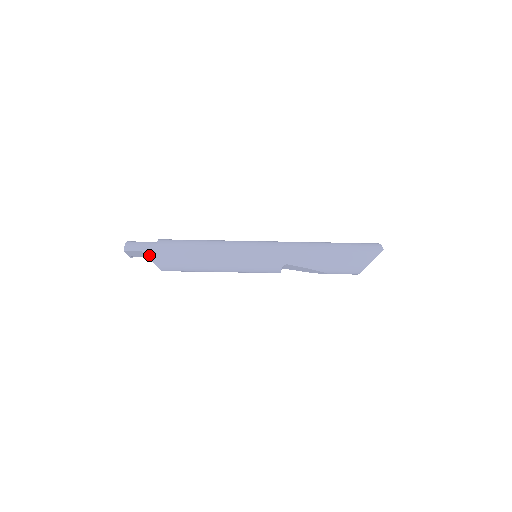
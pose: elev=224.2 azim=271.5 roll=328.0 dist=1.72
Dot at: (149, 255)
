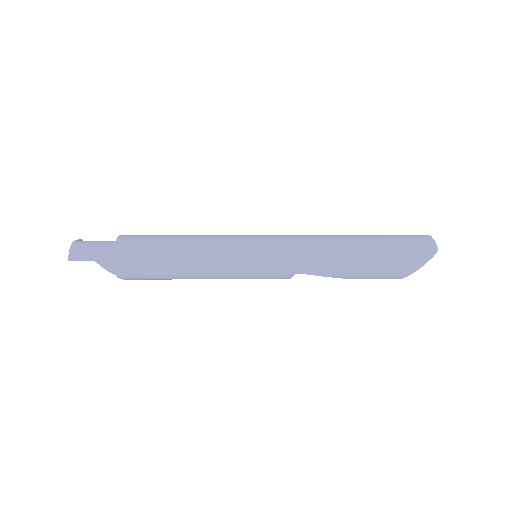
Dot at: (105, 266)
